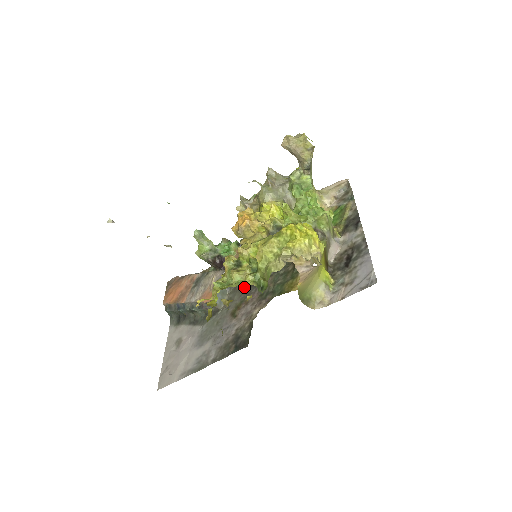
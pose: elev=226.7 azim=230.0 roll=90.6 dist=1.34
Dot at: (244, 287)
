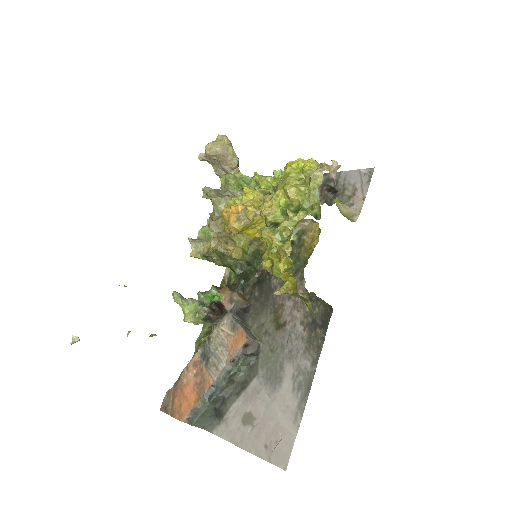
Dot at: (261, 306)
